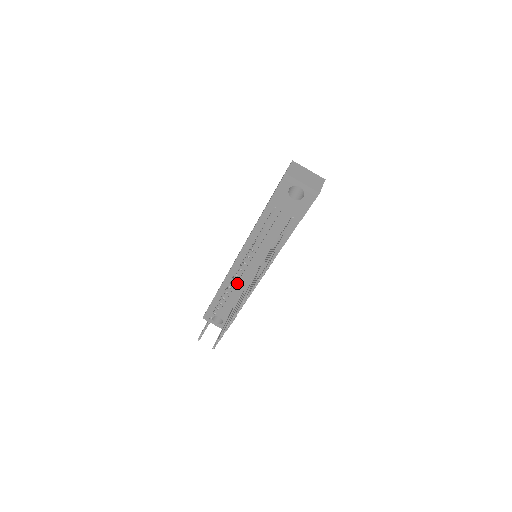
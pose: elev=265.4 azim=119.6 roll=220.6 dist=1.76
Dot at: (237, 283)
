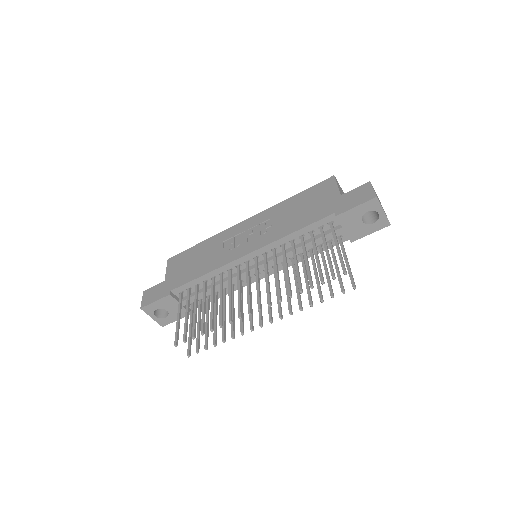
Dot at: (225, 281)
